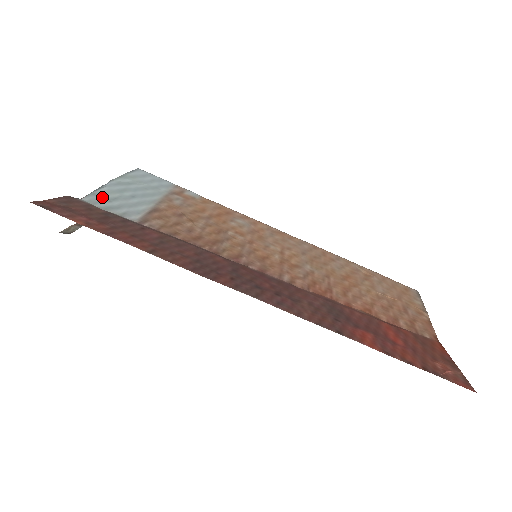
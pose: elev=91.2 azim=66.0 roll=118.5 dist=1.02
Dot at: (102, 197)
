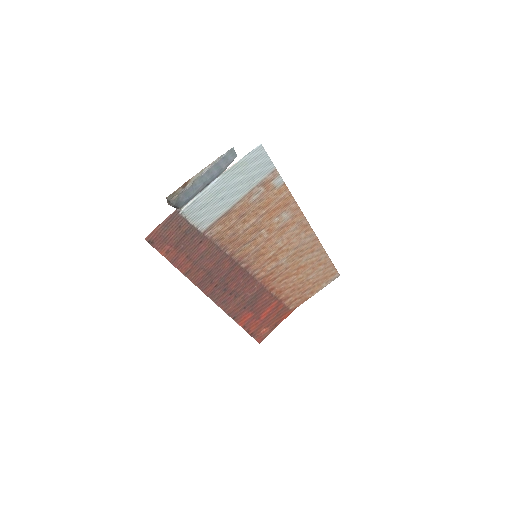
Dot at: (198, 205)
